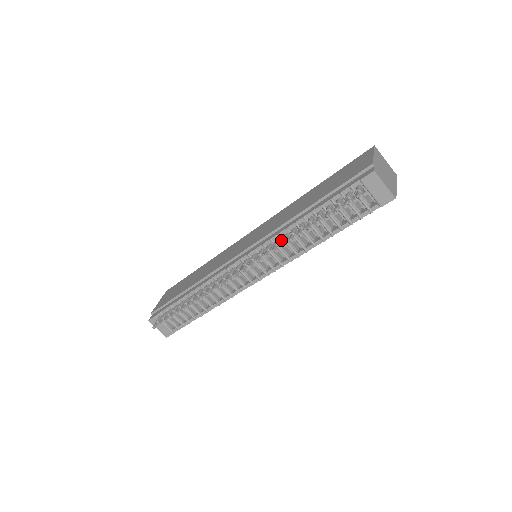
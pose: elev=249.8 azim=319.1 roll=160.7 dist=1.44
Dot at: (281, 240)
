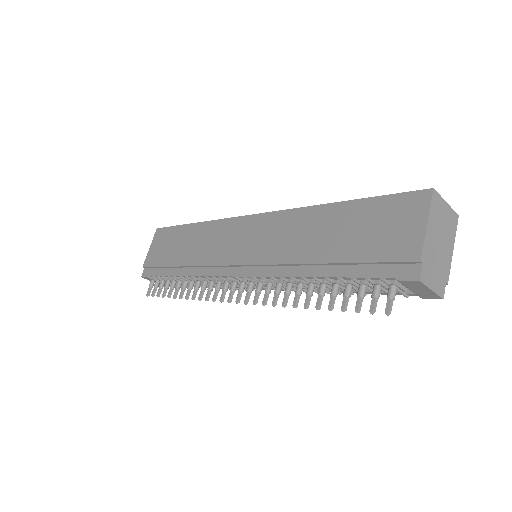
Dot at: (284, 293)
